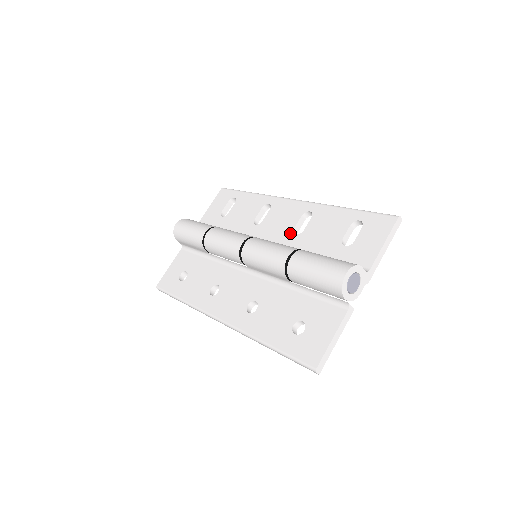
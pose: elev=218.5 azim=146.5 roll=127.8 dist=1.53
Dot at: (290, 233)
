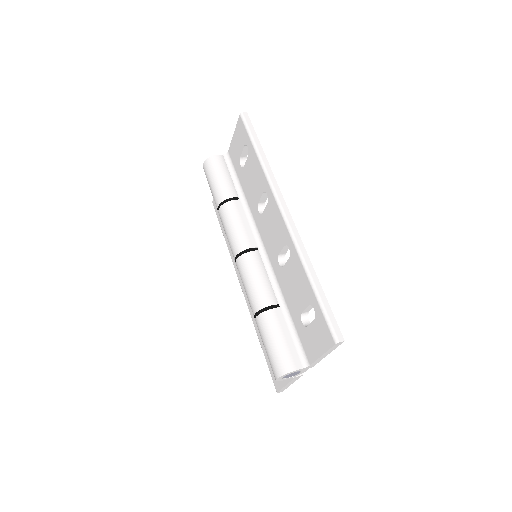
Dot at: (276, 257)
